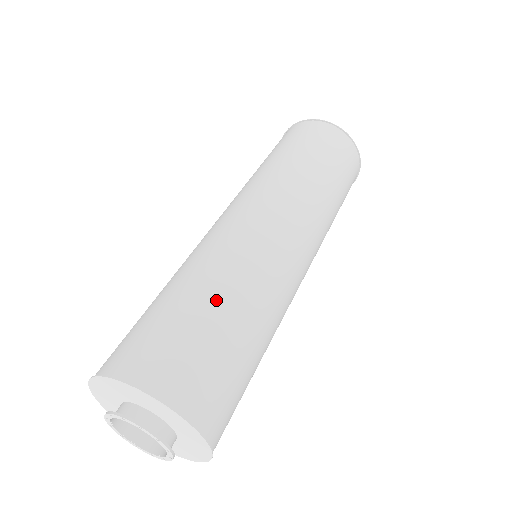
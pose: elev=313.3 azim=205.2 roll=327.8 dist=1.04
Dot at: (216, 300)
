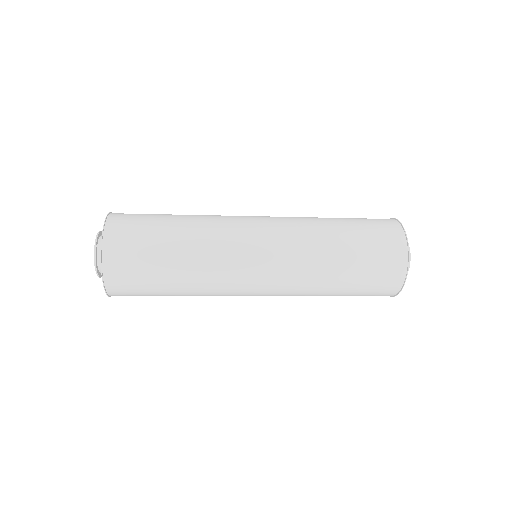
Dot at: (179, 220)
